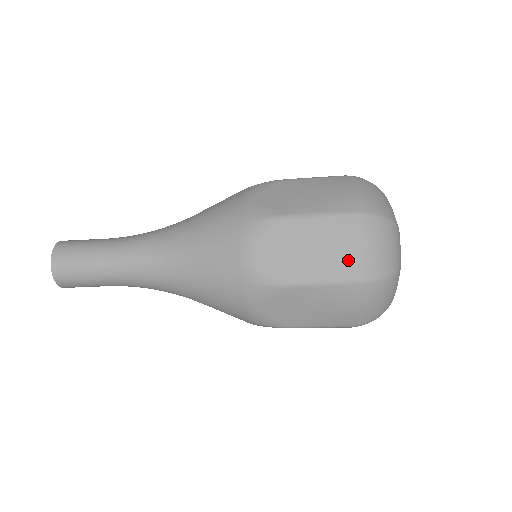
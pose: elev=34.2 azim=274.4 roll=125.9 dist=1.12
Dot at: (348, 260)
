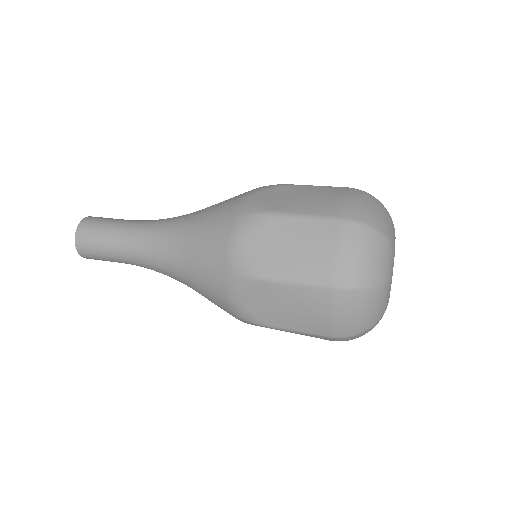
Dot at: occluded
